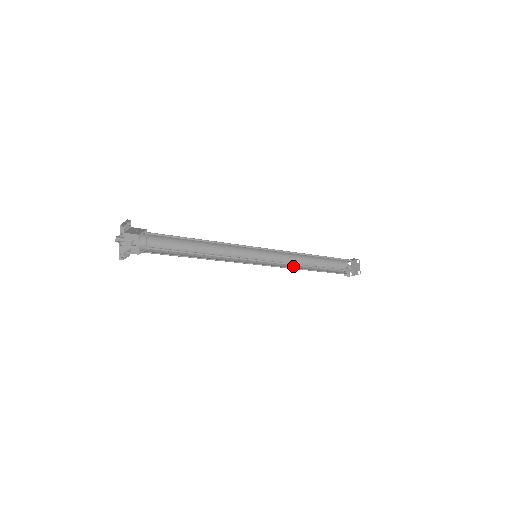
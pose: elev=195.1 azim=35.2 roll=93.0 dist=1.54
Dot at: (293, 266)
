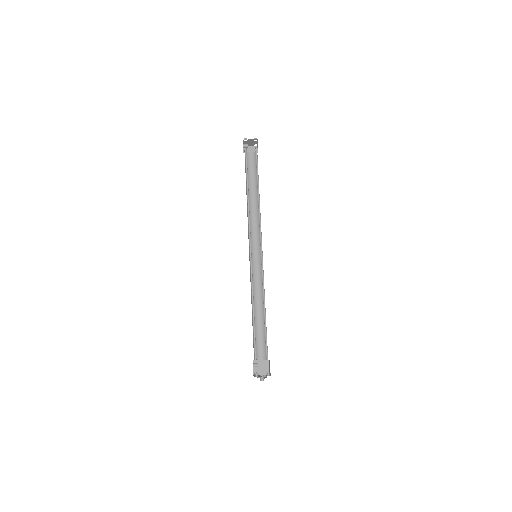
Dot at: occluded
